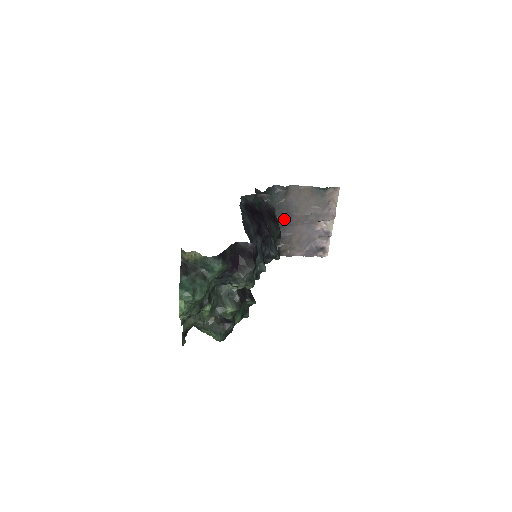
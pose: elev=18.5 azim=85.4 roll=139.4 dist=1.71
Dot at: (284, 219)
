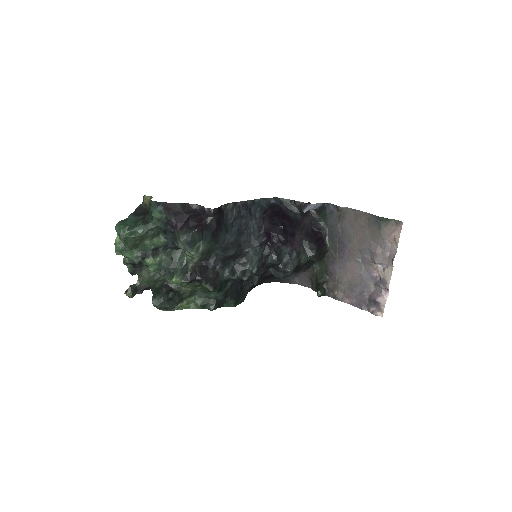
Dot at: (336, 248)
